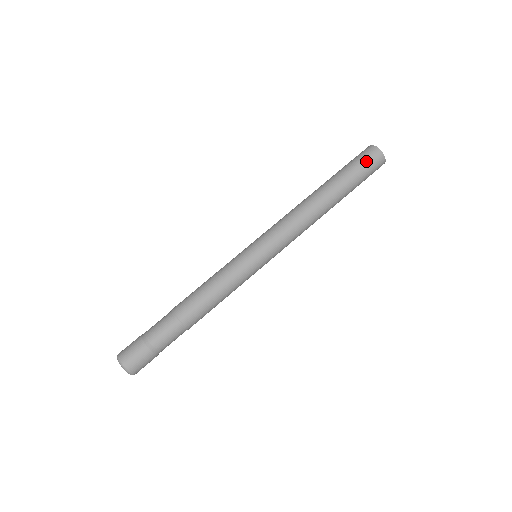
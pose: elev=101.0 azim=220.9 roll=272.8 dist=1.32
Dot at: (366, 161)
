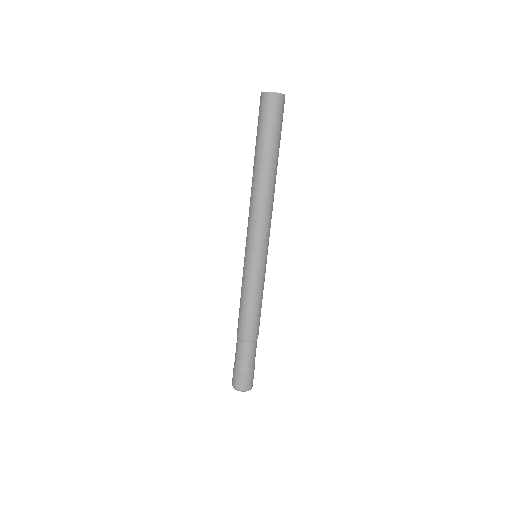
Dot at: (270, 114)
